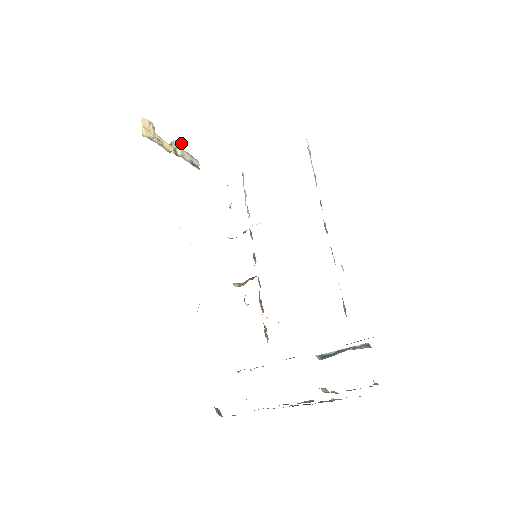
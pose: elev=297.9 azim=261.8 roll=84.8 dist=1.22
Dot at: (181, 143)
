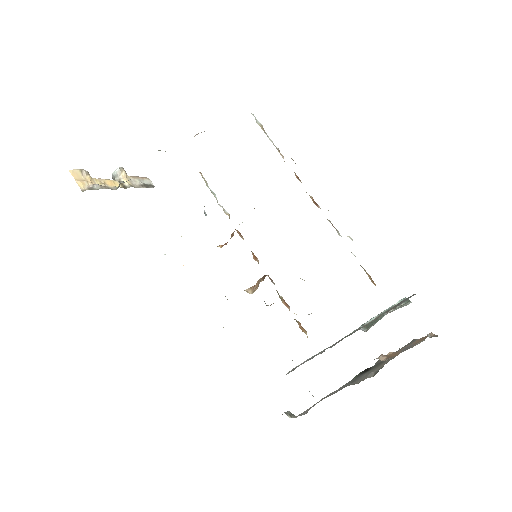
Dot at: (122, 171)
